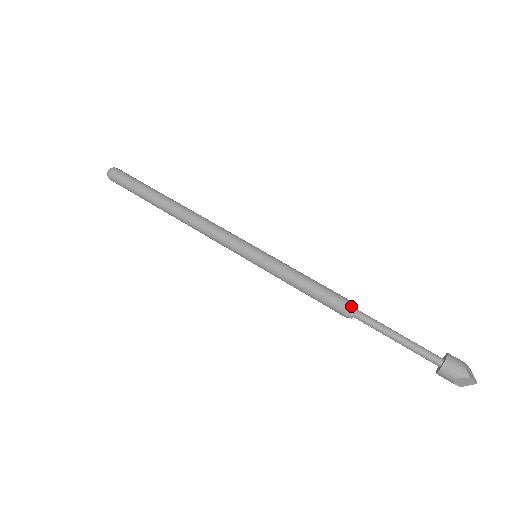
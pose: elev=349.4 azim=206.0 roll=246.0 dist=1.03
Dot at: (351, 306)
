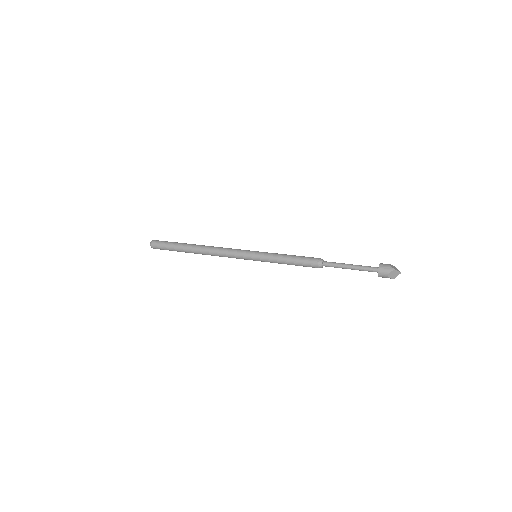
Dot at: (319, 260)
